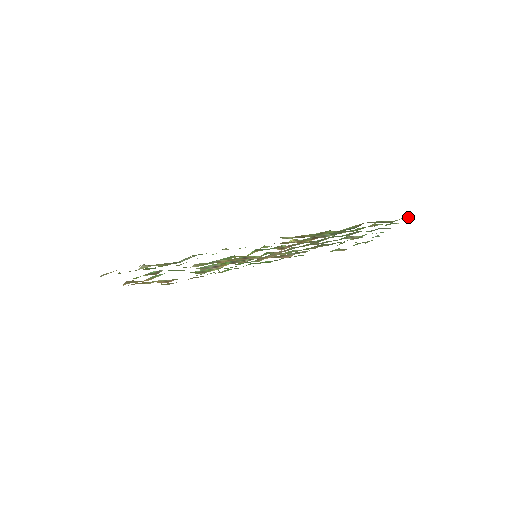
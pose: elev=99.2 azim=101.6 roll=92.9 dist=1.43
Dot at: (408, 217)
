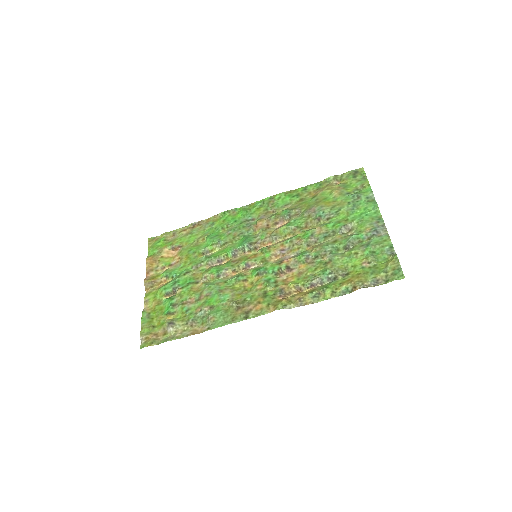
Dot at: (400, 274)
